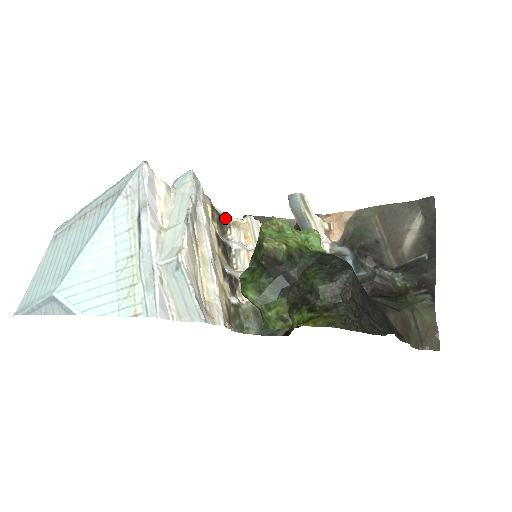
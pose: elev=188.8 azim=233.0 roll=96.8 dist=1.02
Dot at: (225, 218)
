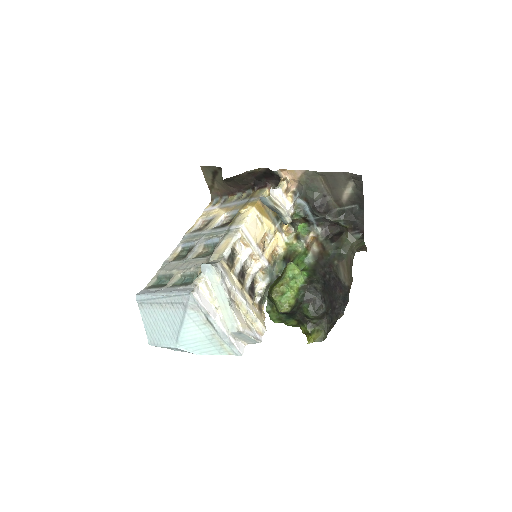
Dot at: (231, 250)
